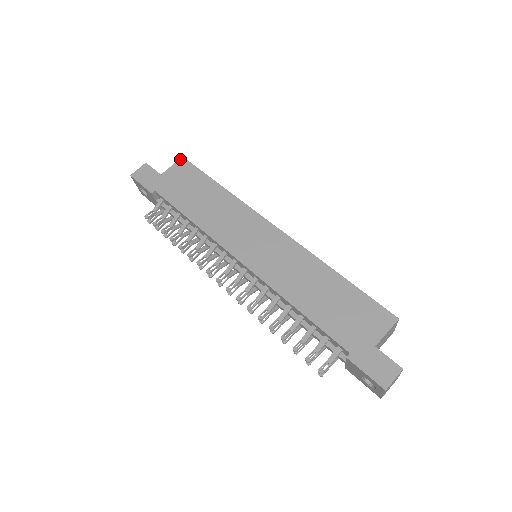
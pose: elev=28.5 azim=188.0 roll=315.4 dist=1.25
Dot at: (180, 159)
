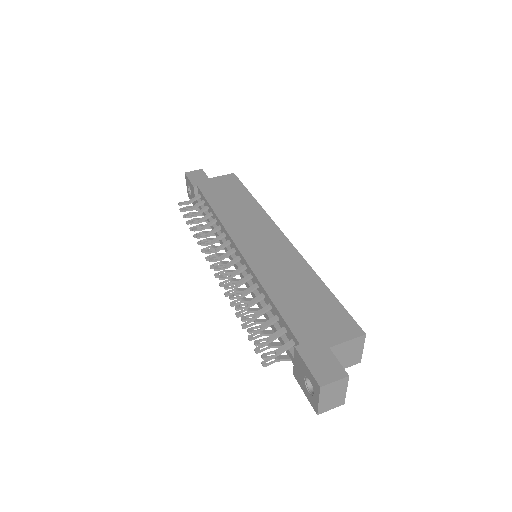
Dot at: (231, 174)
